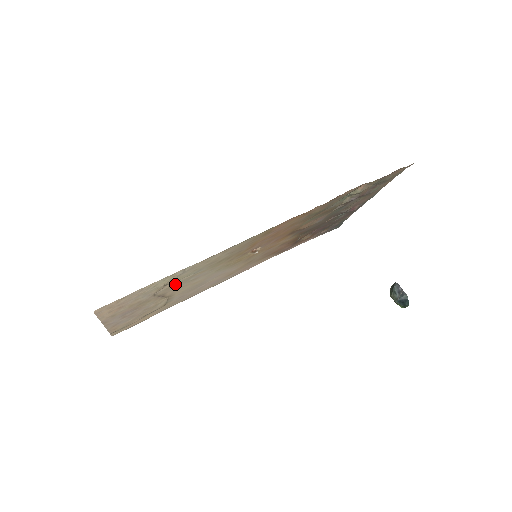
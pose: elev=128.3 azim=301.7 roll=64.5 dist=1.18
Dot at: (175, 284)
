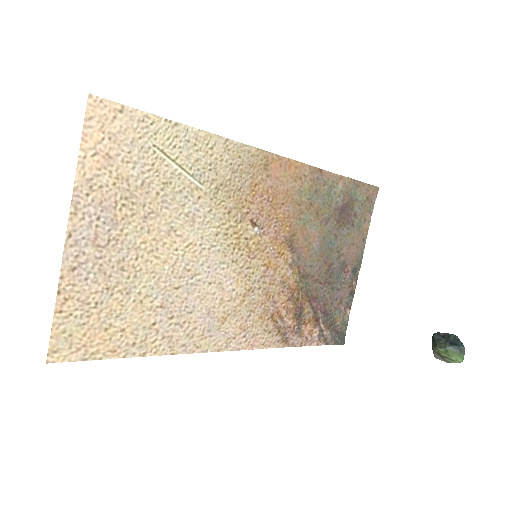
Dot at: (171, 187)
